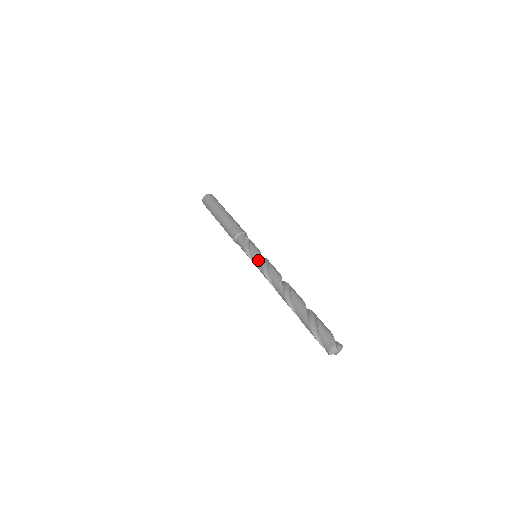
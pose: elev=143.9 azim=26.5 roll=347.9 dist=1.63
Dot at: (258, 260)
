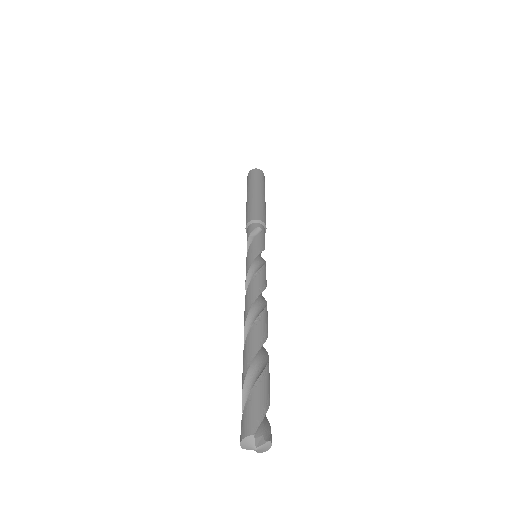
Dot at: (249, 261)
